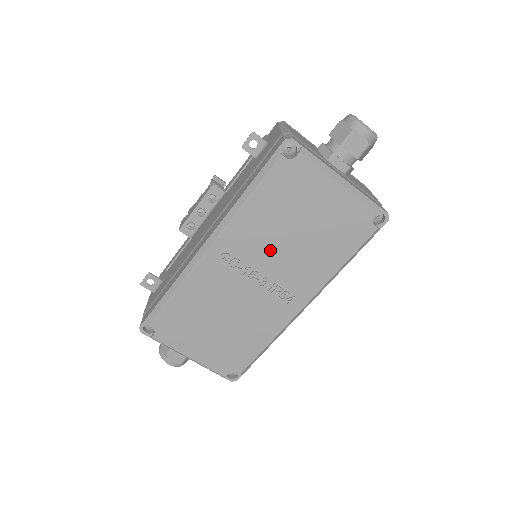
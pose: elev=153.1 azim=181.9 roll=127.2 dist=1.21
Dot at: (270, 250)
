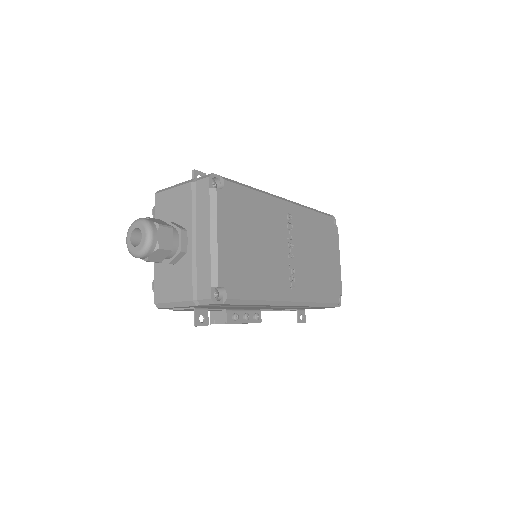
Dot at: (305, 246)
